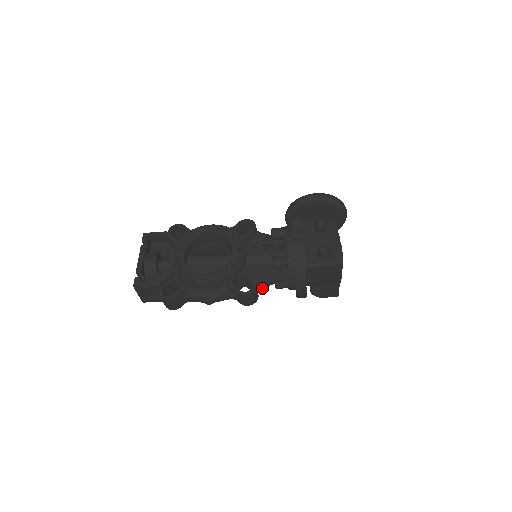
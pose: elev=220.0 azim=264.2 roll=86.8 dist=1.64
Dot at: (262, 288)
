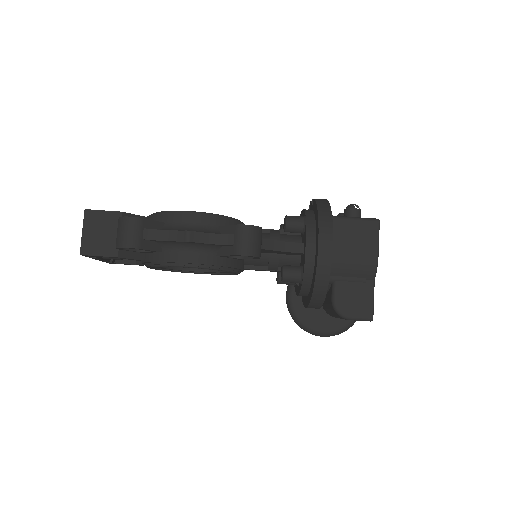
Dot at: (267, 248)
